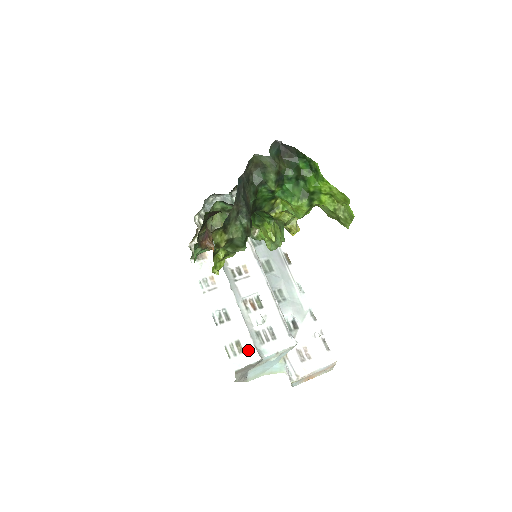
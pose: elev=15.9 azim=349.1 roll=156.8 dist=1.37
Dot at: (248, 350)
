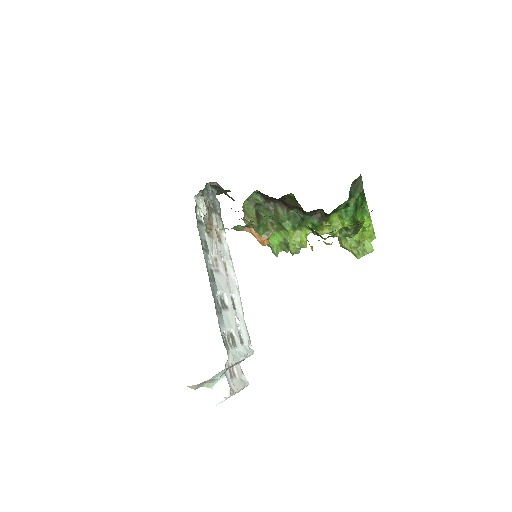
Dot at: (238, 345)
